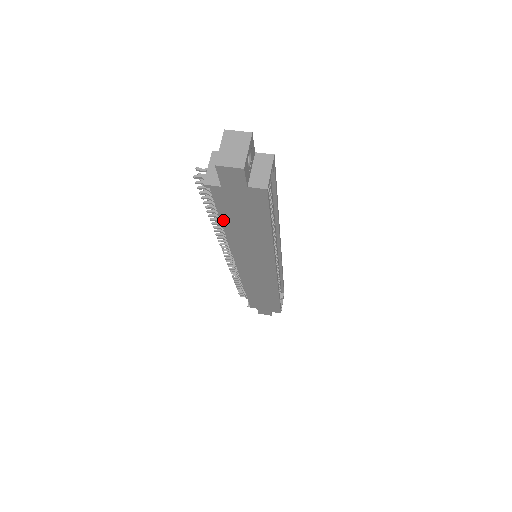
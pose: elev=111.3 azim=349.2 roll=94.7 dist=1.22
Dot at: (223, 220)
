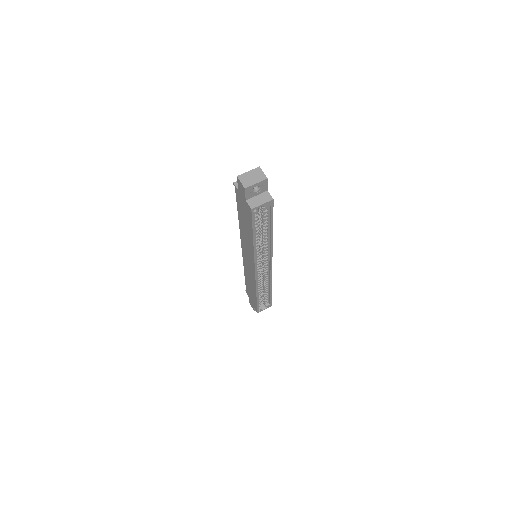
Dot at: (238, 212)
